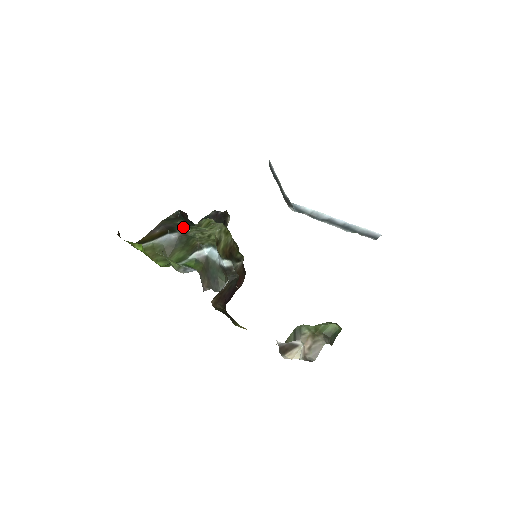
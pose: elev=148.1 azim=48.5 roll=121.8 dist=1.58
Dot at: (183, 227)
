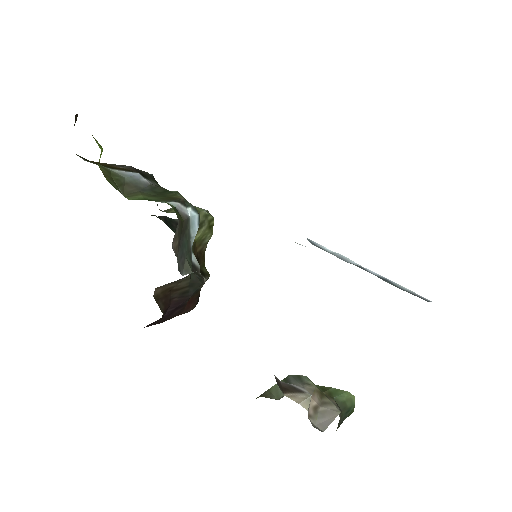
Dot at: occluded
